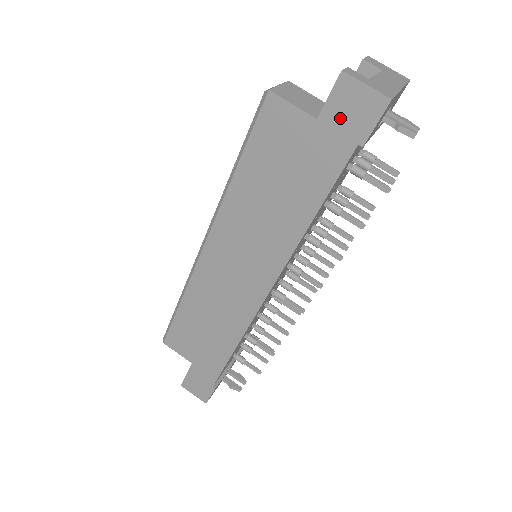
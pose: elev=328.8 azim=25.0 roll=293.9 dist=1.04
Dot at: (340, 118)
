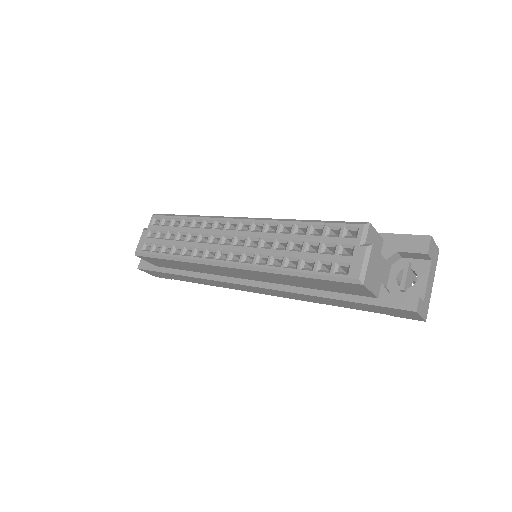
Dot at: (392, 311)
